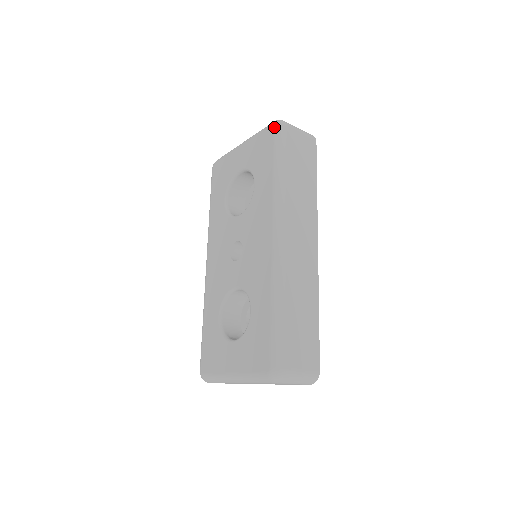
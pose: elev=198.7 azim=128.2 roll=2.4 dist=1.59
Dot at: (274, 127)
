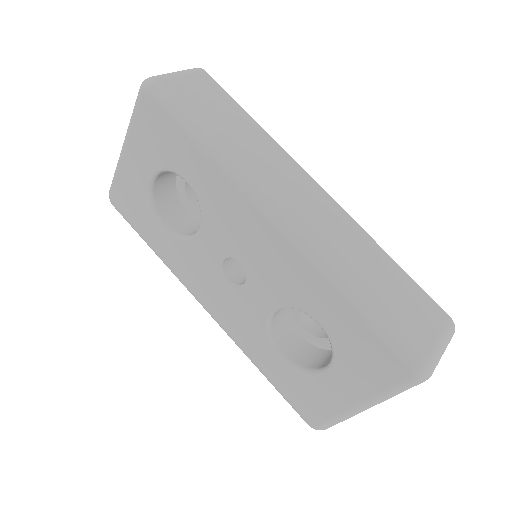
Dot at: (147, 93)
